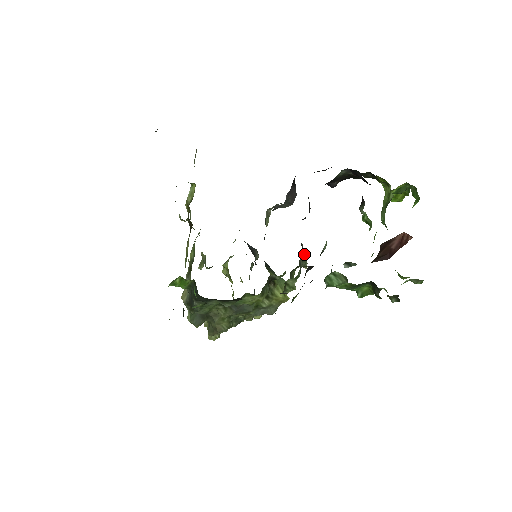
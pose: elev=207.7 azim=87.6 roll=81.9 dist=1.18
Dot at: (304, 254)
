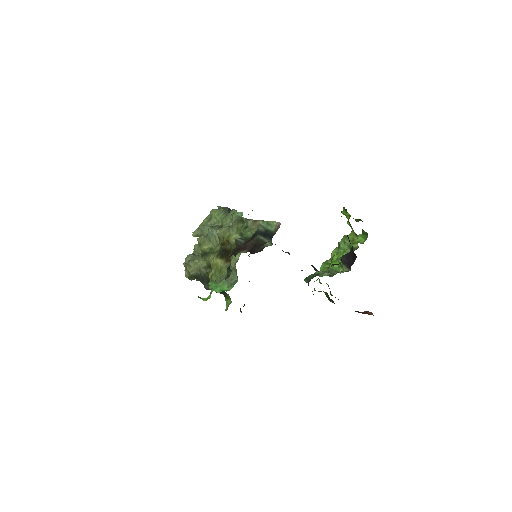
Dot at: occluded
